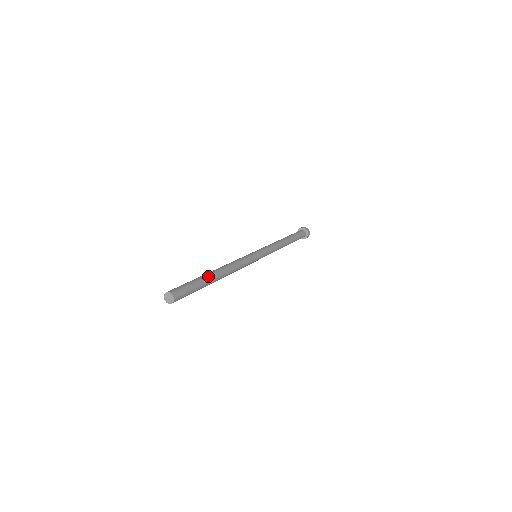
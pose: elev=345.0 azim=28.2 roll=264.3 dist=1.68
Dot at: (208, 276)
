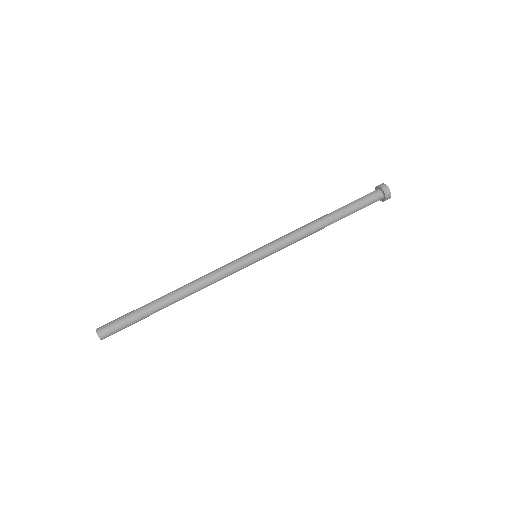
Dot at: (157, 308)
